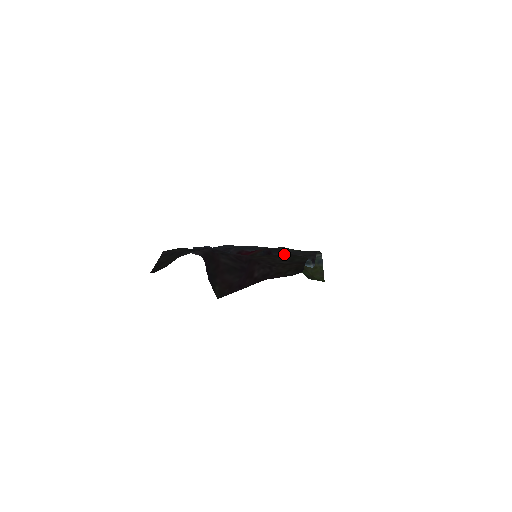
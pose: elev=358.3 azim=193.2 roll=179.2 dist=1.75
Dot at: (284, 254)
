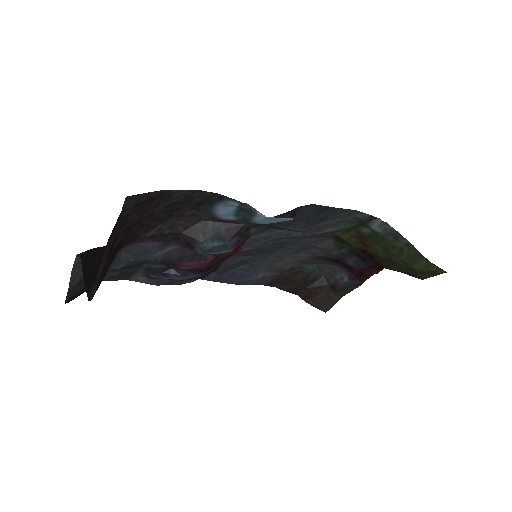
Dot at: (265, 229)
